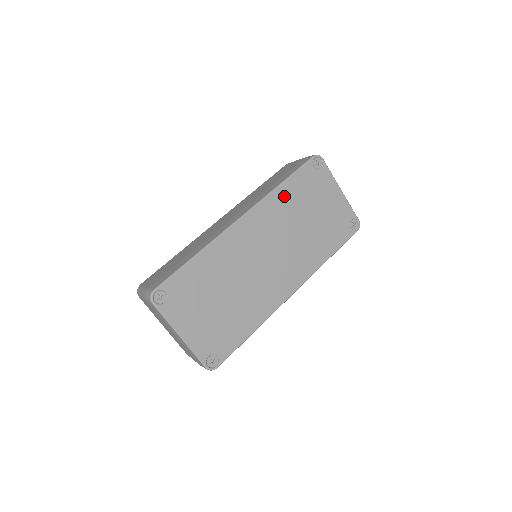
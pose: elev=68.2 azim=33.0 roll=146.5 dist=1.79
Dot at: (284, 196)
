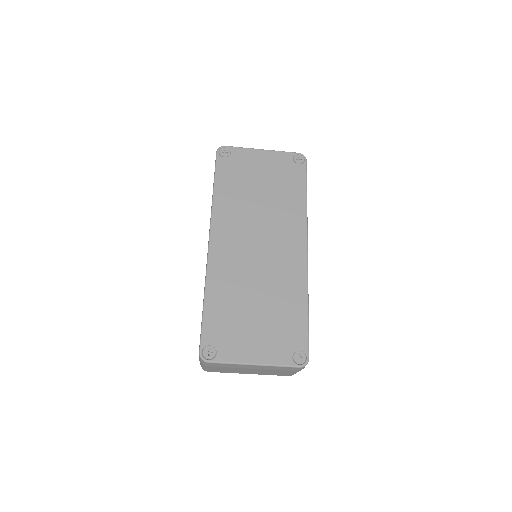
Dot at: (225, 197)
